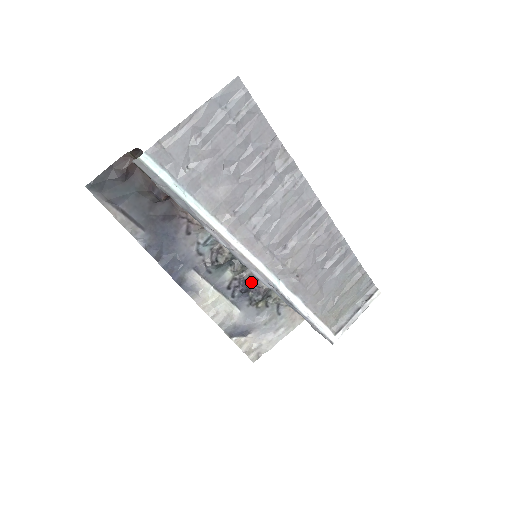
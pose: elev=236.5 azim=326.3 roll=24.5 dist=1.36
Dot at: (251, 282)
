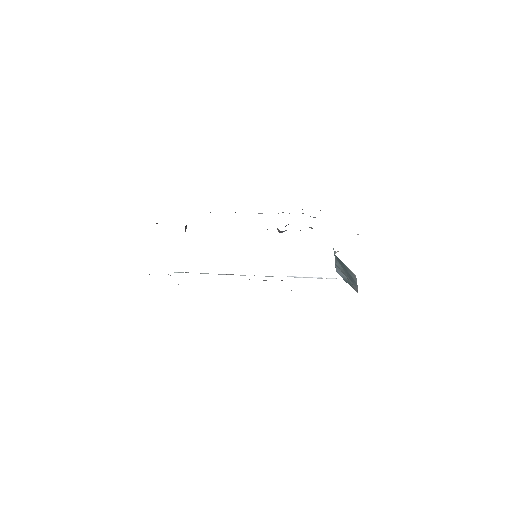
Dot at: (281, 232)
